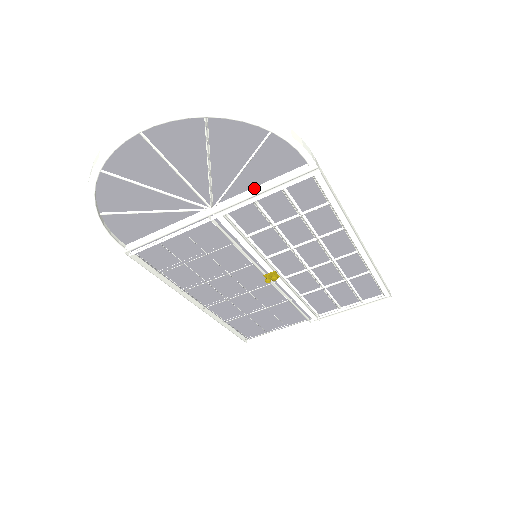
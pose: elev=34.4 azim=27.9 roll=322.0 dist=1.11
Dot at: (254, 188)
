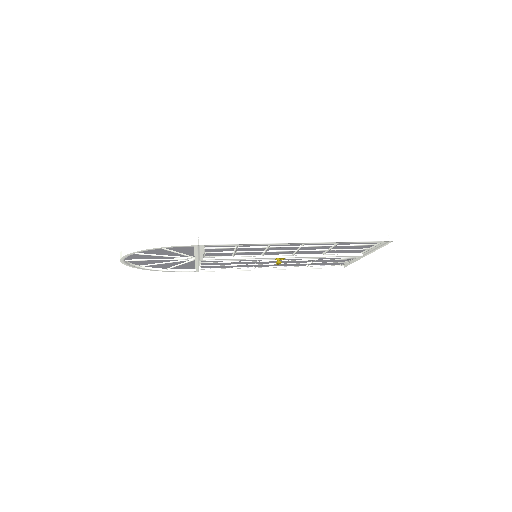
Dot at: (194, 253)
